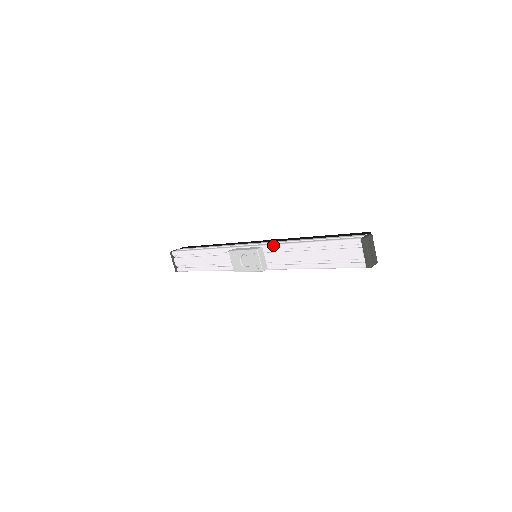
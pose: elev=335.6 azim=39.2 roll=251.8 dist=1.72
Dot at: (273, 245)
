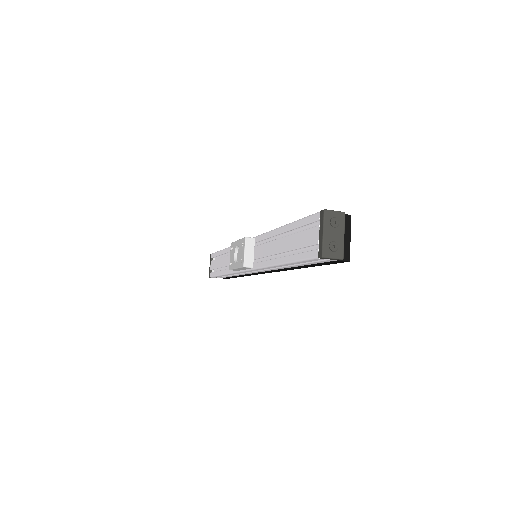
Dot at: (261, 234)
